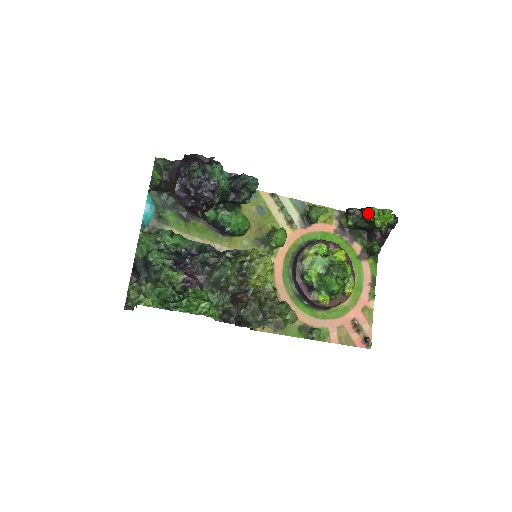
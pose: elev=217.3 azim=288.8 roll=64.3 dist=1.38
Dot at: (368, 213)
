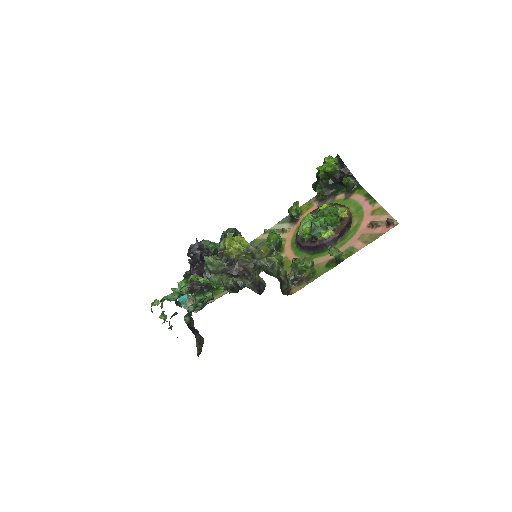
Dot at: (318, 174)
